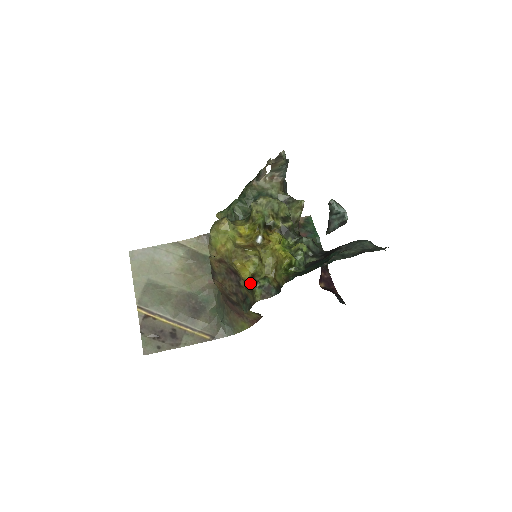
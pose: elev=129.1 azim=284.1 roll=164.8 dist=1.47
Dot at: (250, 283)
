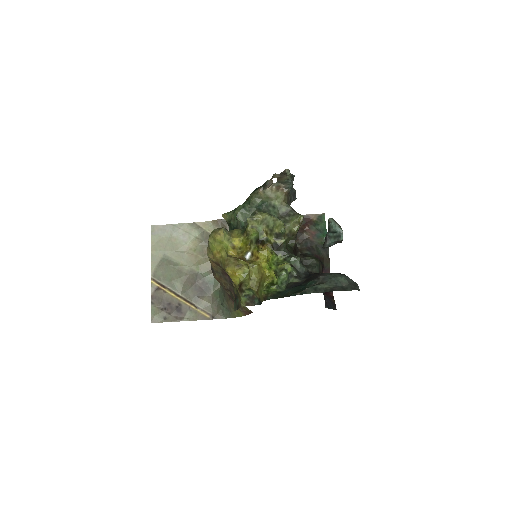
Dot at: (238, 290)
